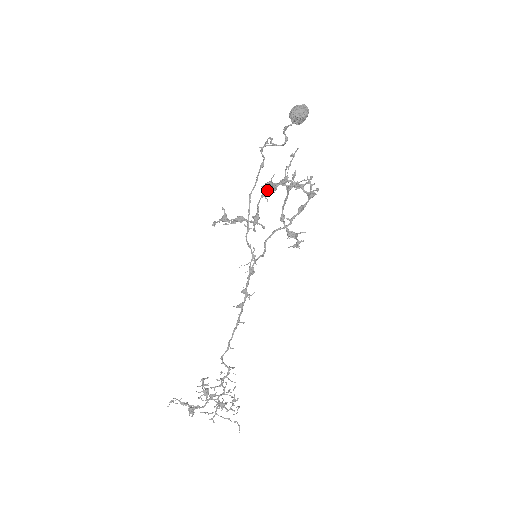
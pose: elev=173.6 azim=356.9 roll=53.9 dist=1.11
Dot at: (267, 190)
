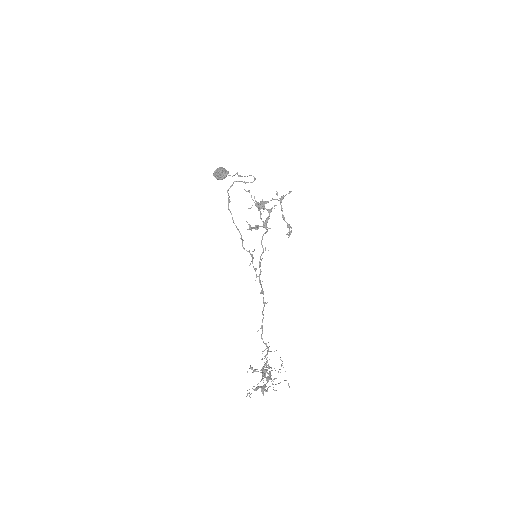
Dot at: occluded
